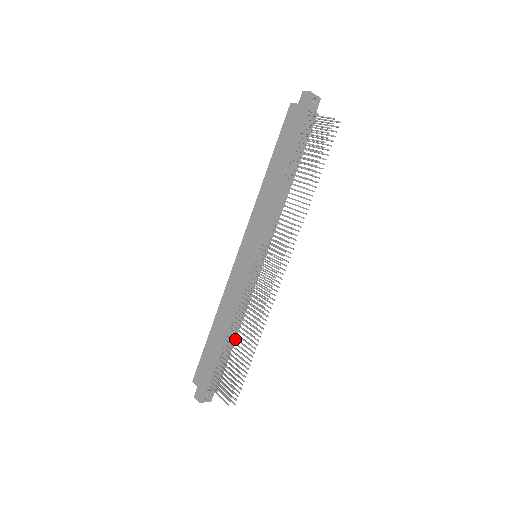
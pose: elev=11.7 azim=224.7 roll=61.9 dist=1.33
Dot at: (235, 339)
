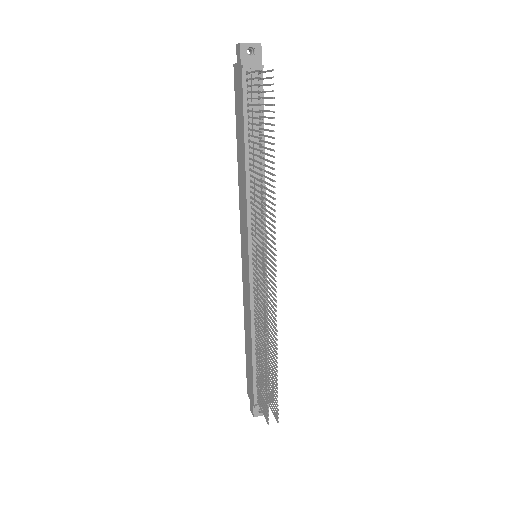
Dot at: occluded
